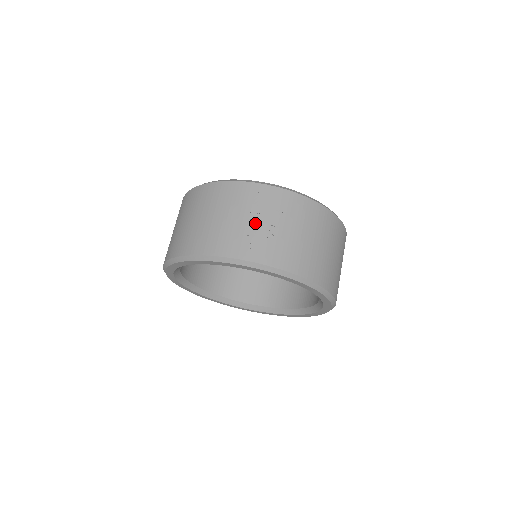
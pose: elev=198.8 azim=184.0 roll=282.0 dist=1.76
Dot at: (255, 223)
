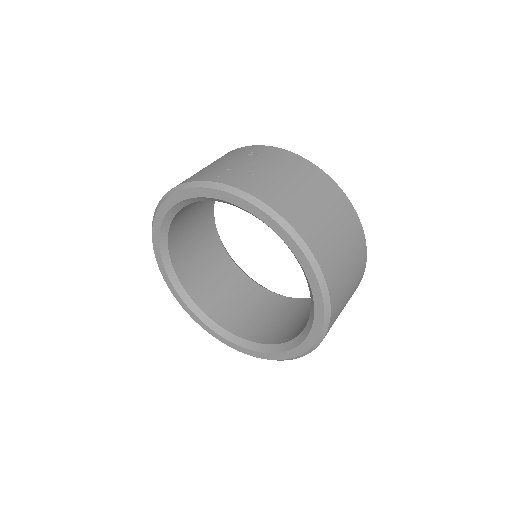
Dot at: (242, 163)
